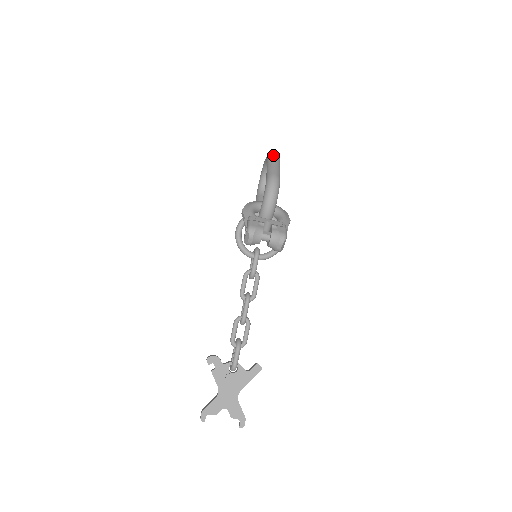
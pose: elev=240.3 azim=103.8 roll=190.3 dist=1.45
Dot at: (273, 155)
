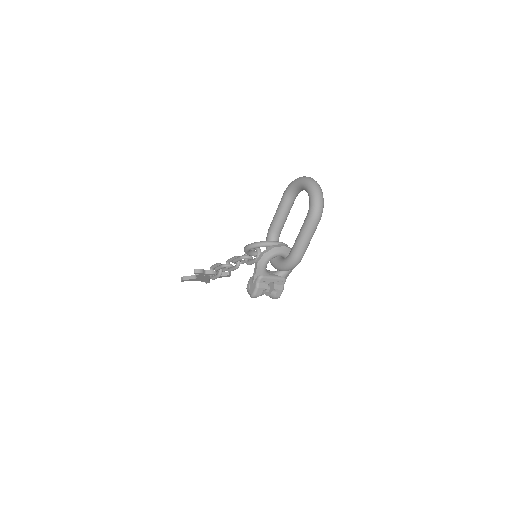
Dot at: (314, 222)
